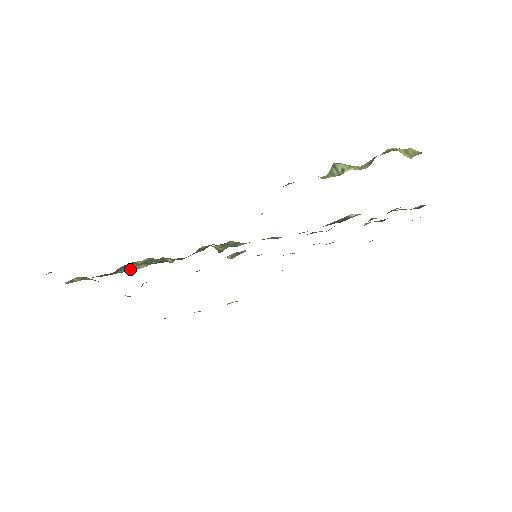
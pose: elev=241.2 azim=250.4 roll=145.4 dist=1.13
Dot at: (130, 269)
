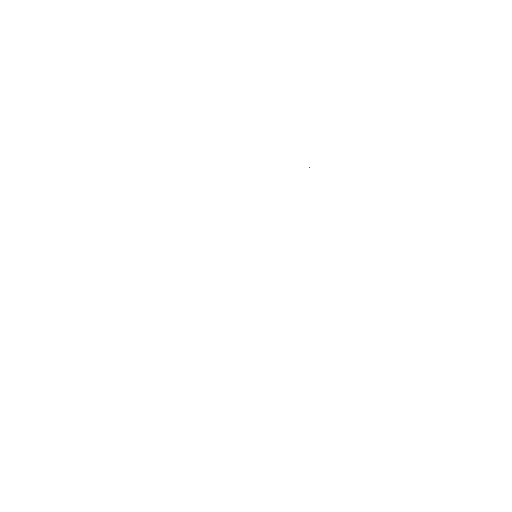
Dot at: occluded
